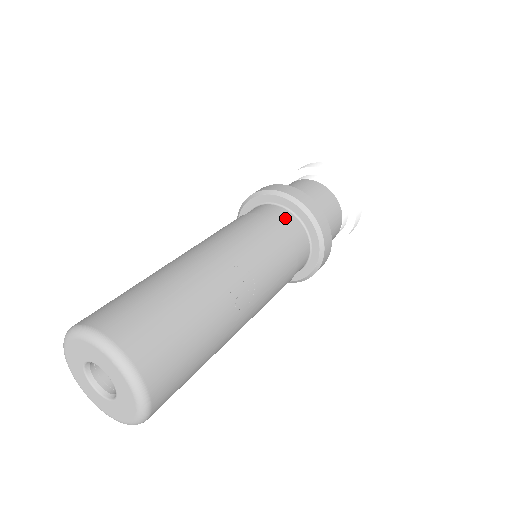
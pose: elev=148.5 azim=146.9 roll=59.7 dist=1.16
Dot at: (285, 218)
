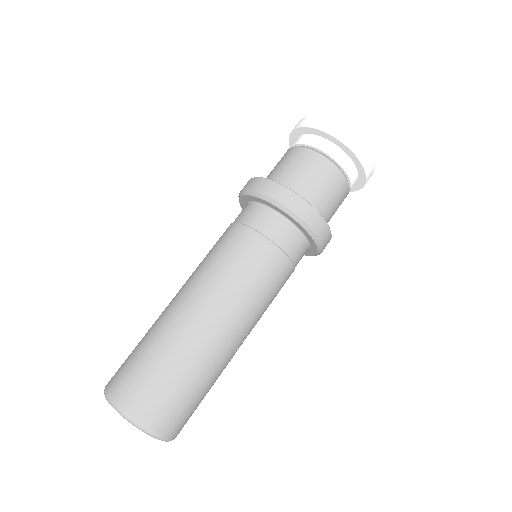
Dot at: (296, 247)
